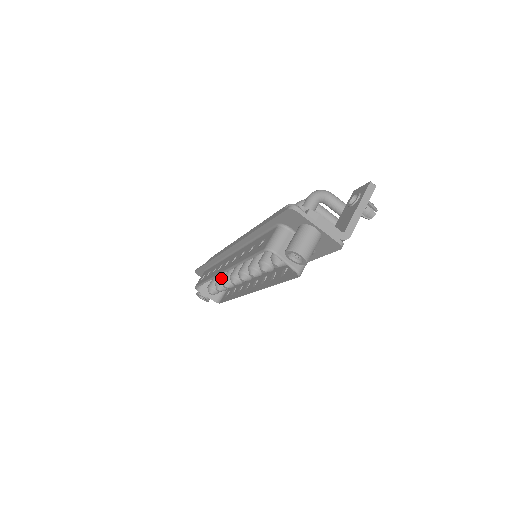
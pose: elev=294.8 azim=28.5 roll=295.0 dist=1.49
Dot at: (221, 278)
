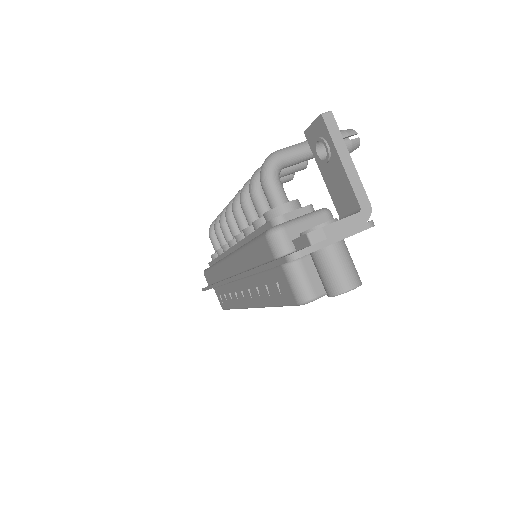
Dot at: occluded
